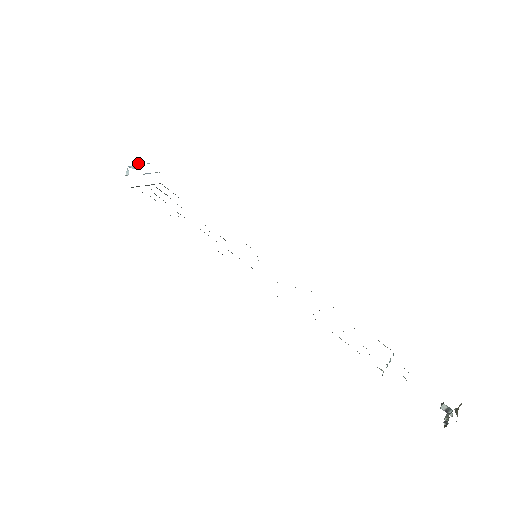
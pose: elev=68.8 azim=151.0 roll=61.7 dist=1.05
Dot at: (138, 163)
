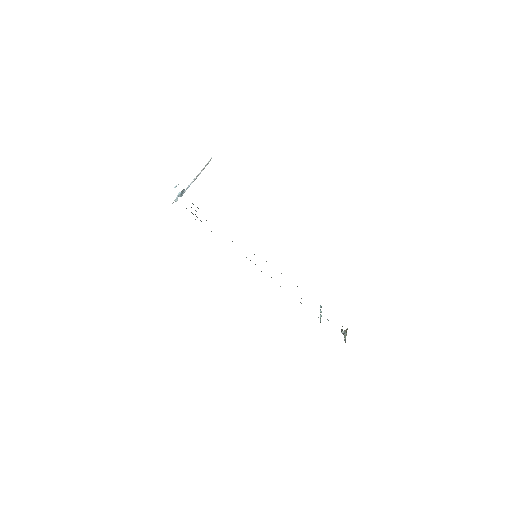
Dot at: occluded
